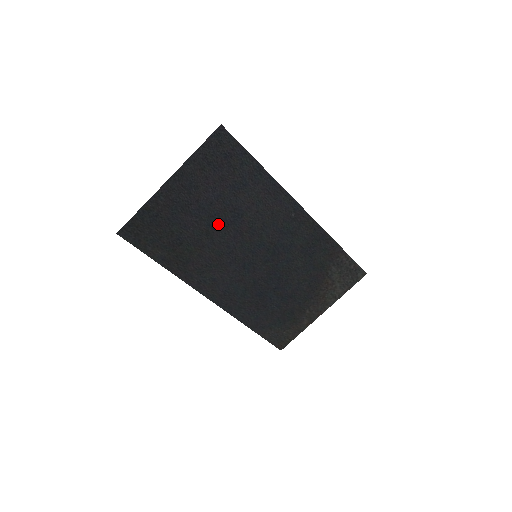
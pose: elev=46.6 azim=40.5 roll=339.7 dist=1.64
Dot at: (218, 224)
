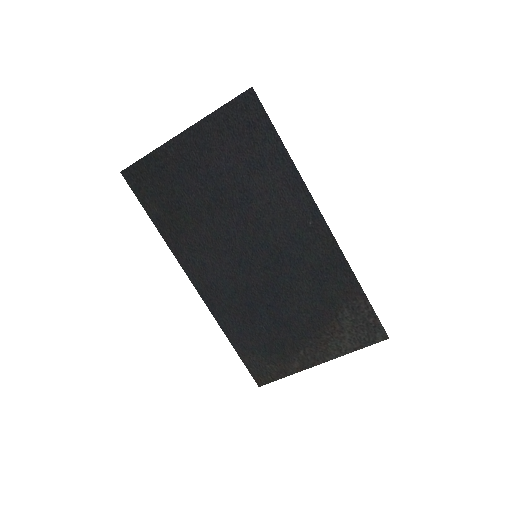
Dot at: (223, 201)
